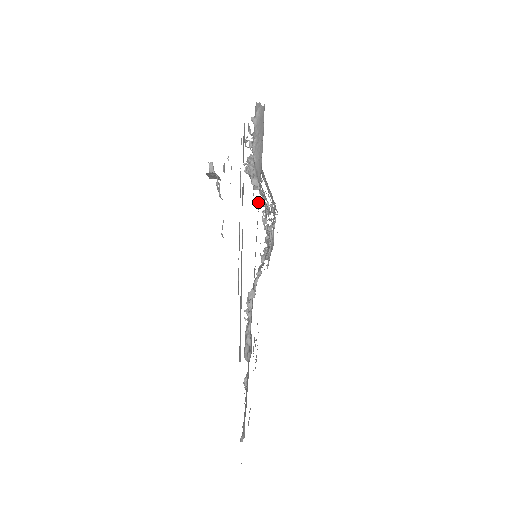
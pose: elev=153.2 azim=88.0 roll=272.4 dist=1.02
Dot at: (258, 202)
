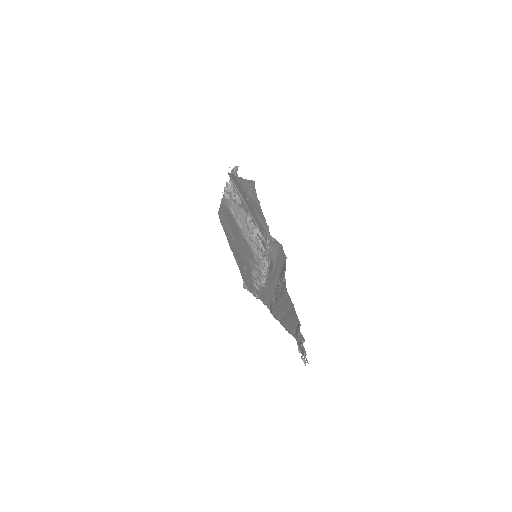
Dot at: occluded
